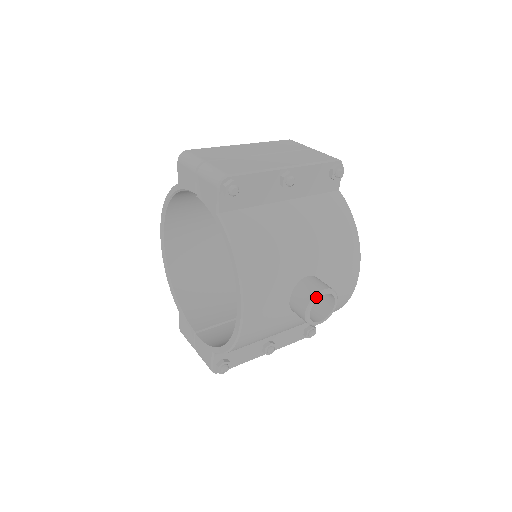
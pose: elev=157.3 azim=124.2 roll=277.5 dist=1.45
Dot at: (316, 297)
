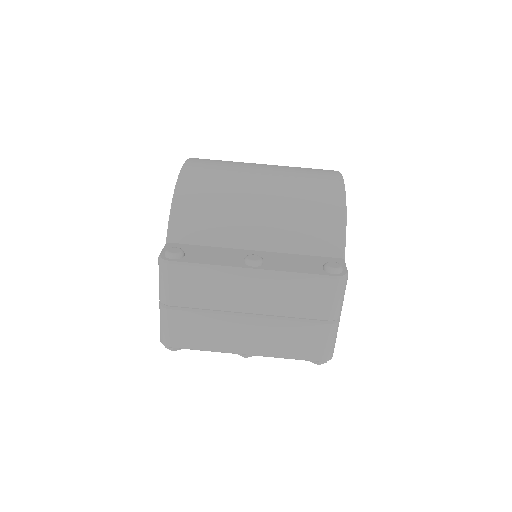
Dot at: occluded
